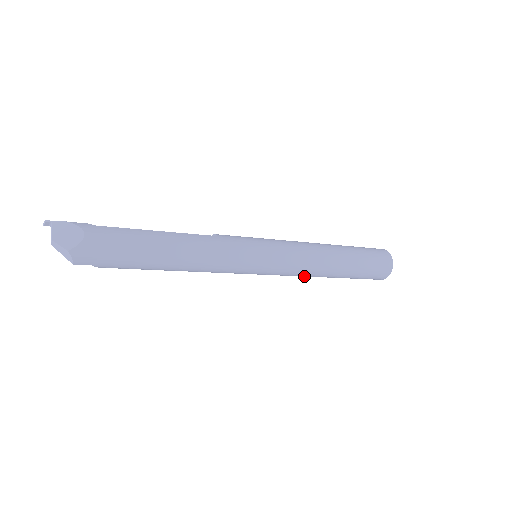
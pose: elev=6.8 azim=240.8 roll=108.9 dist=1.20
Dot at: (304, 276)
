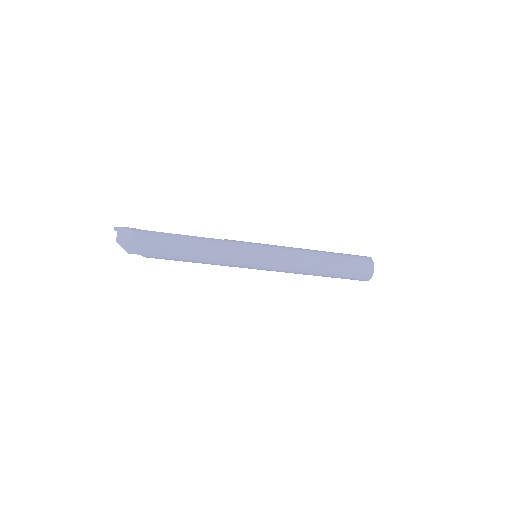
Dot at: (296, 273)
